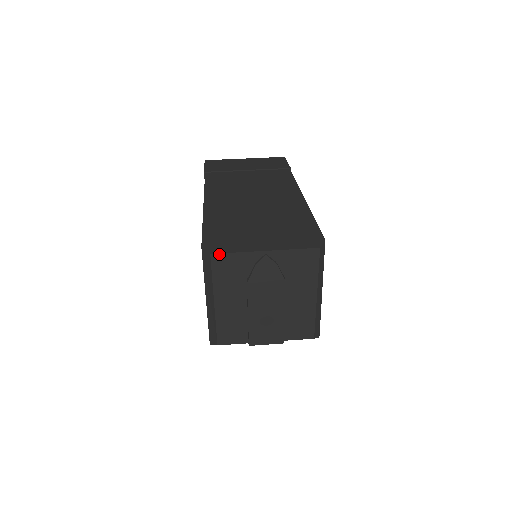
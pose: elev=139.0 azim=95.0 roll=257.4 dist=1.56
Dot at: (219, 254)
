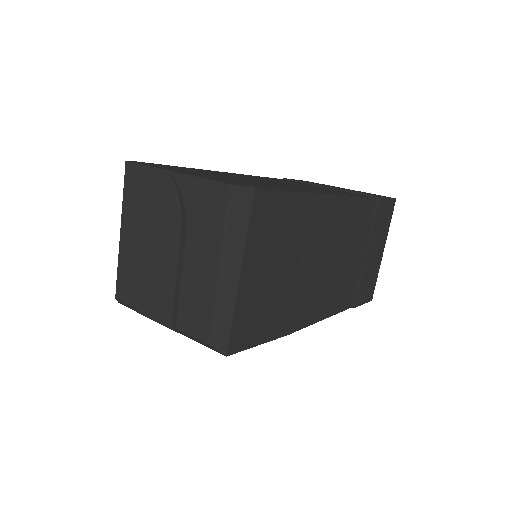
Dot at: (133, 163)
